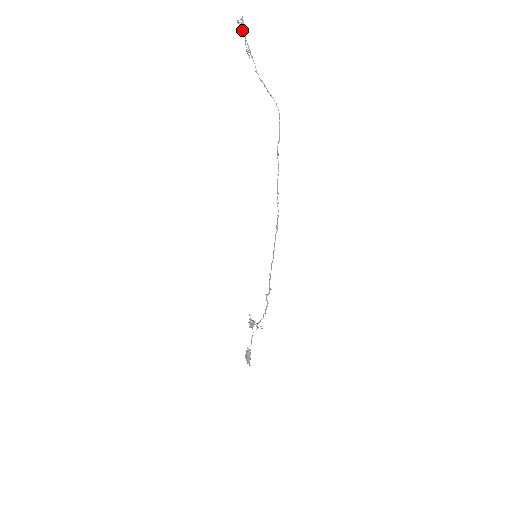
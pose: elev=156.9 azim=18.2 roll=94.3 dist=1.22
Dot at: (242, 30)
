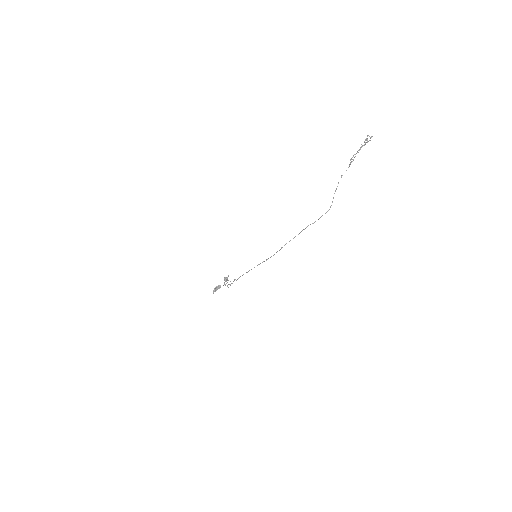
Dot at: occluded
